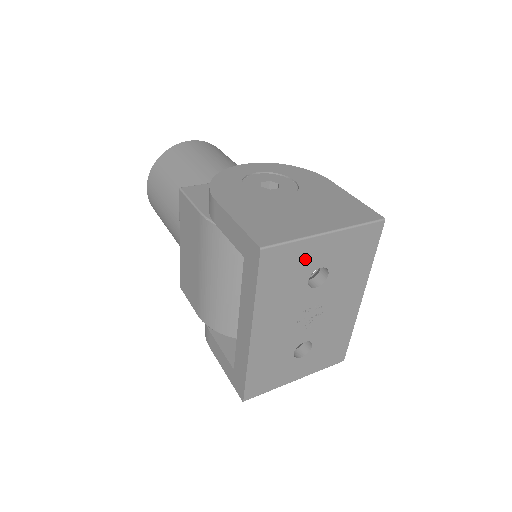
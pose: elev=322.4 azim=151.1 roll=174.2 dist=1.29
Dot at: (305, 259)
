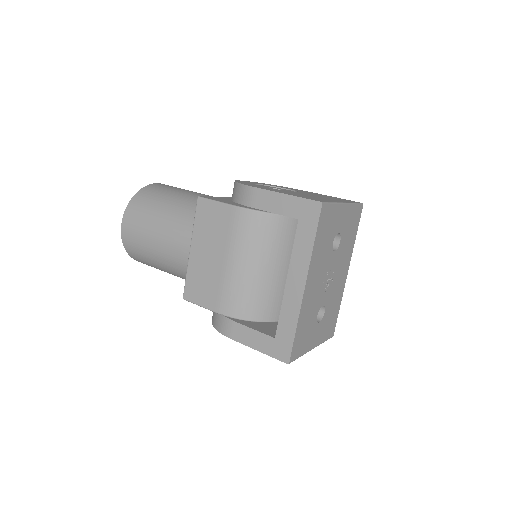
Dot at: (335, 222)
